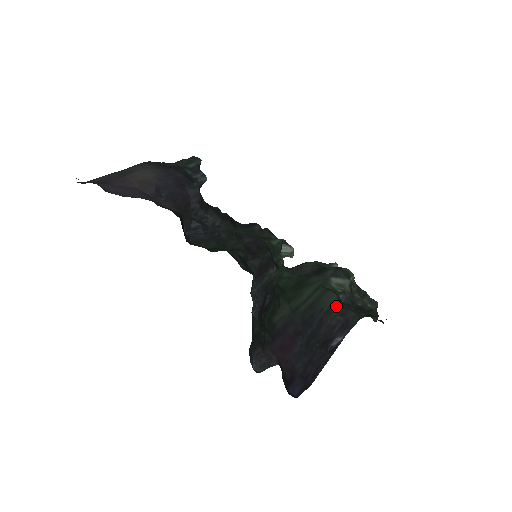
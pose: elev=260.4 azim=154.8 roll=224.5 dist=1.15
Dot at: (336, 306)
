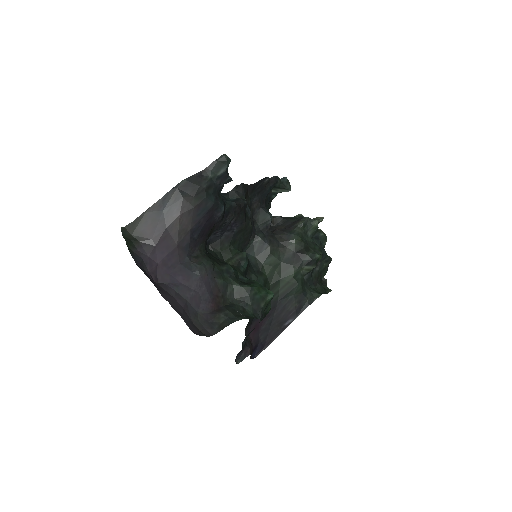
Dot at: (298, 295)
